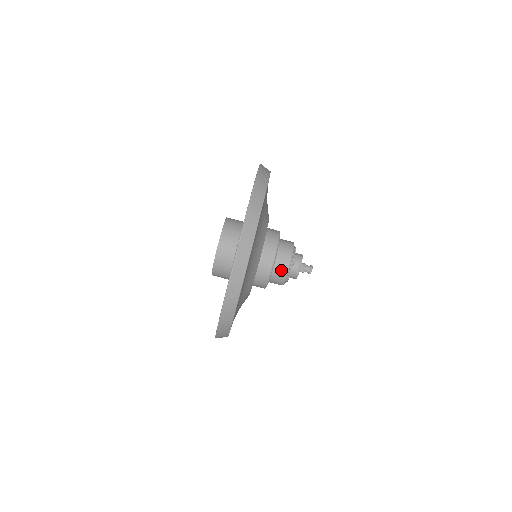
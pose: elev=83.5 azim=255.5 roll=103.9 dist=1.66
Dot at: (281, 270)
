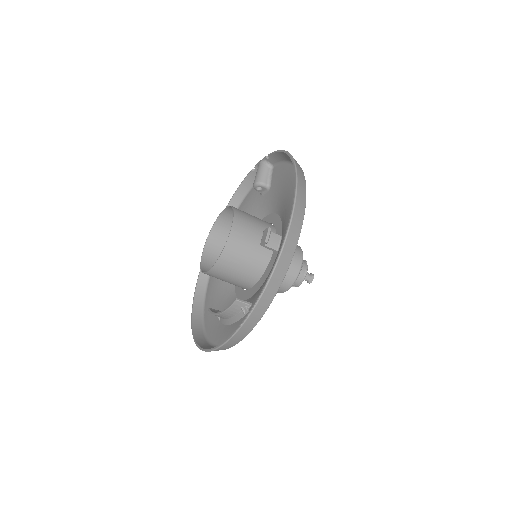
Dot at: (291, 273)
